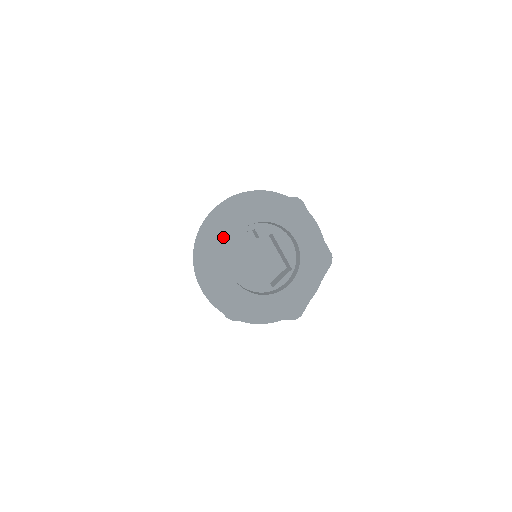
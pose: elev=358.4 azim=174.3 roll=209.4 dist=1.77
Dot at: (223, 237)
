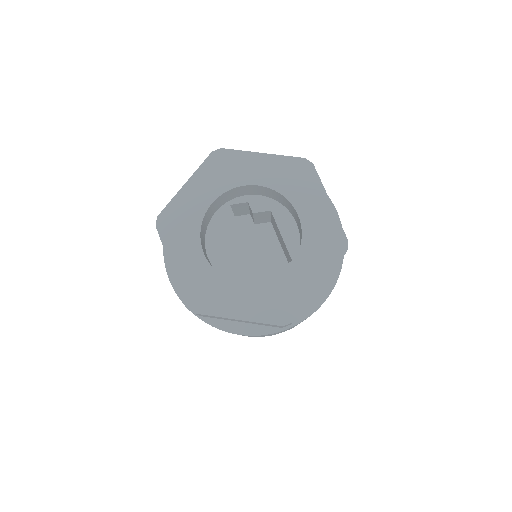
Dot at: (199, 199)
